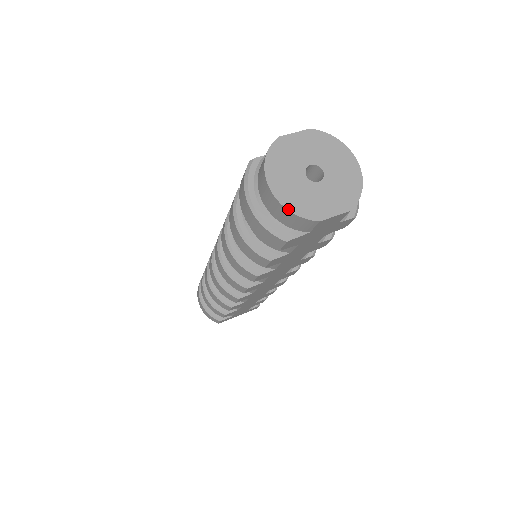
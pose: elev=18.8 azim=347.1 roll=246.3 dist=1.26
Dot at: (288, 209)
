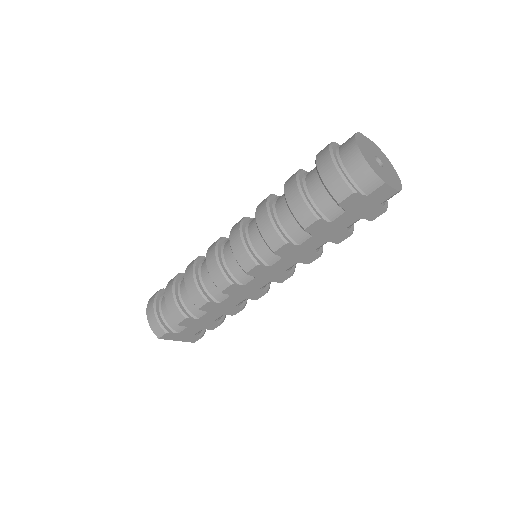
Dot at: (369, 164)
